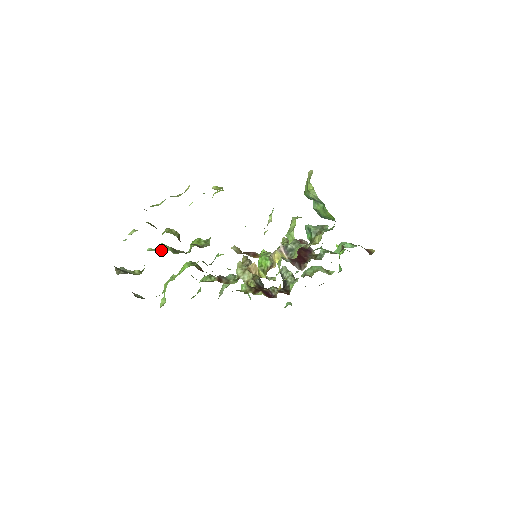
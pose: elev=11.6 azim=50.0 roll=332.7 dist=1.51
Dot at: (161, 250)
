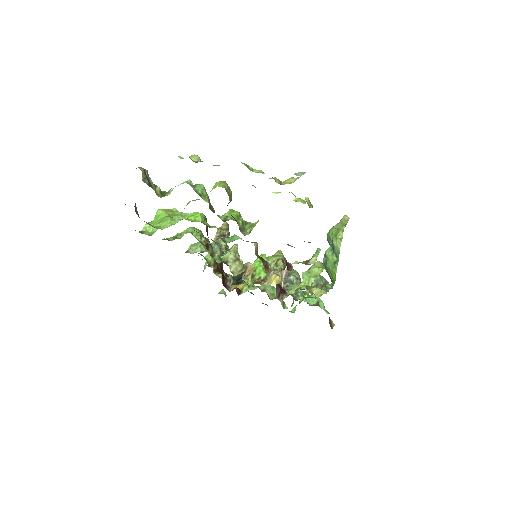
Dot at: (201, 194)
